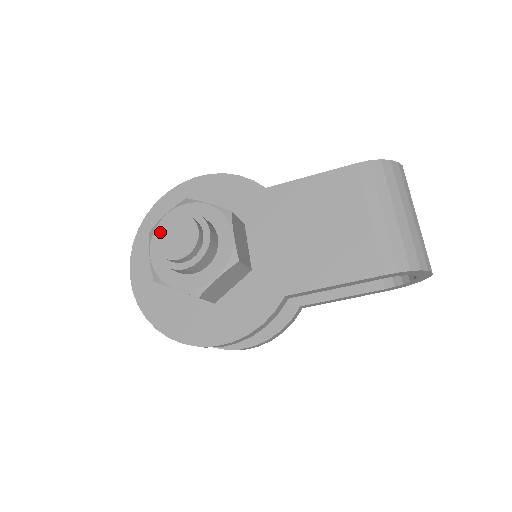
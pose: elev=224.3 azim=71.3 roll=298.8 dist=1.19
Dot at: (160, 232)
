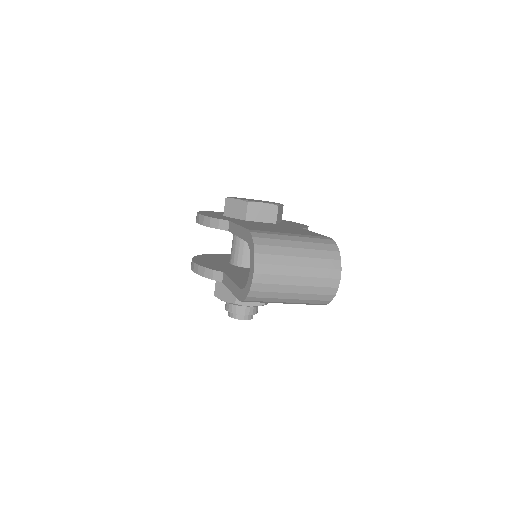
Dot at: occluded
